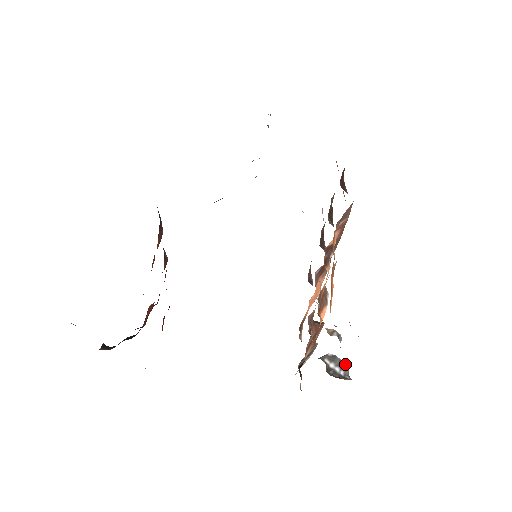
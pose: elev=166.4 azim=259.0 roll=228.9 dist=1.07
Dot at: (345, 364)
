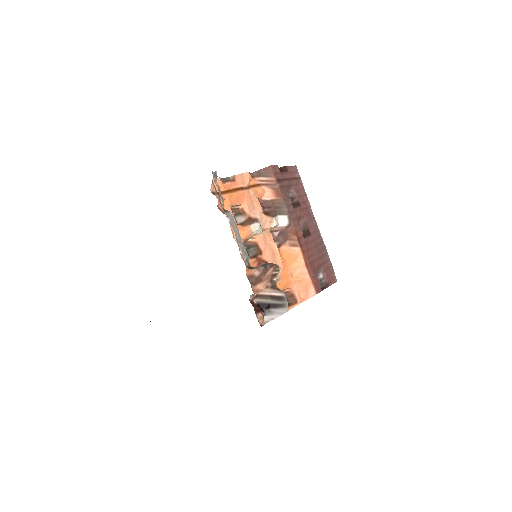
Dot at: (267, 264)
